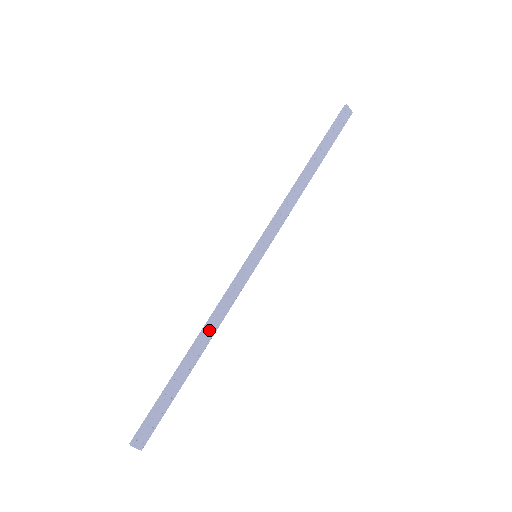
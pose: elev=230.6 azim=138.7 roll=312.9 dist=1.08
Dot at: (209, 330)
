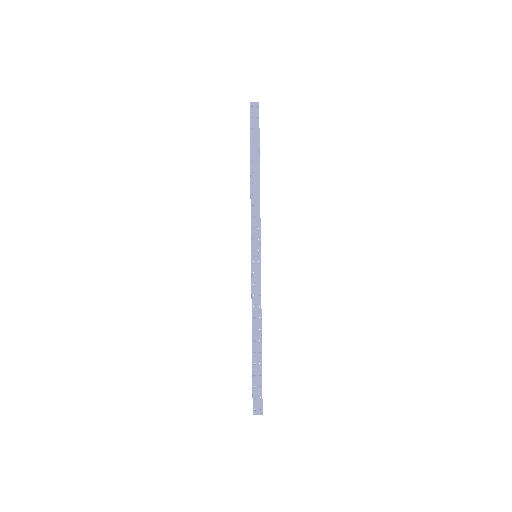
Dot at: (256, 322)
